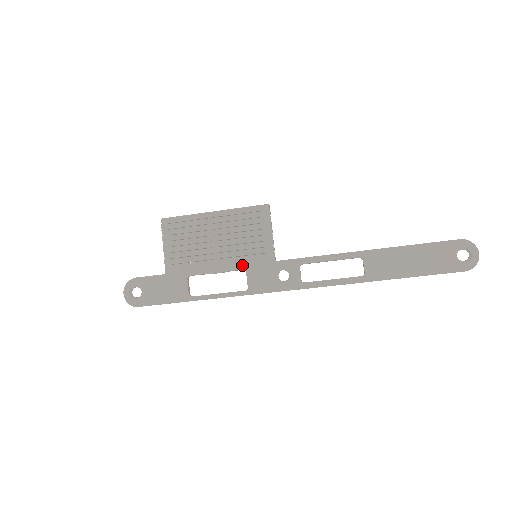
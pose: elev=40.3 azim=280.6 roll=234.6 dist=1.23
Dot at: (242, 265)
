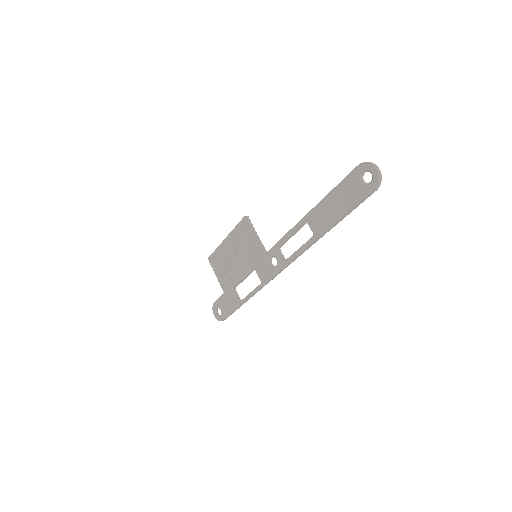
Dot at: (251, 267)
